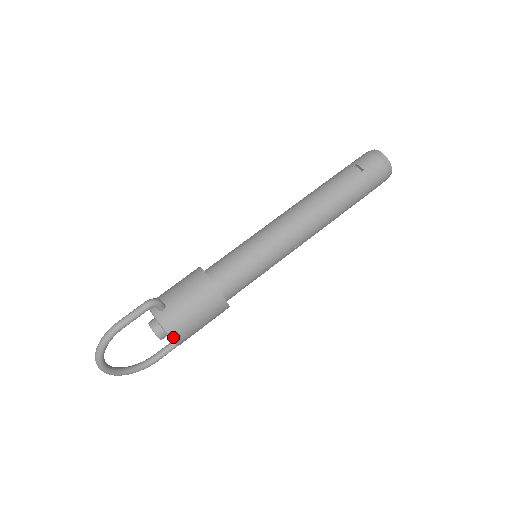
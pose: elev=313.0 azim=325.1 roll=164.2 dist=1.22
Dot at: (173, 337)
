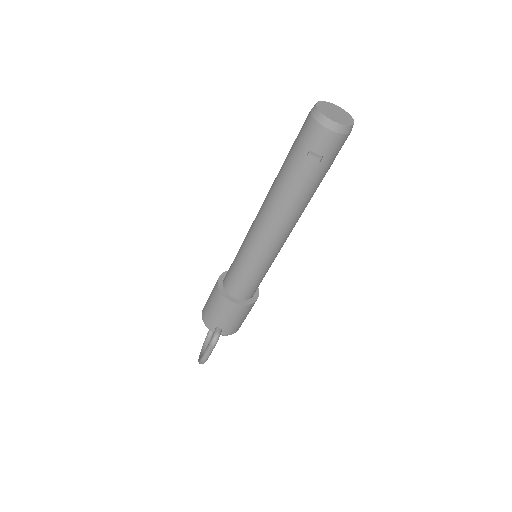
Dot at: occluded
